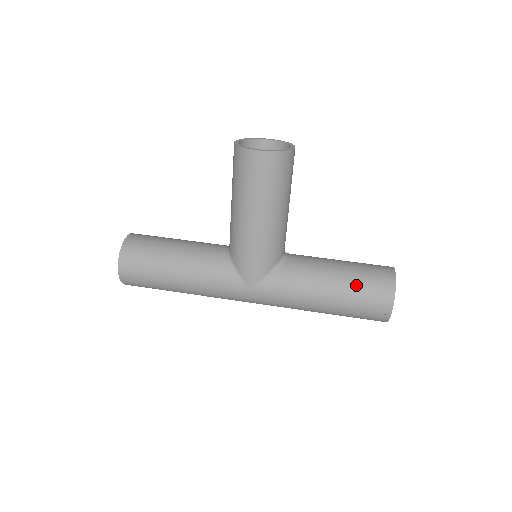
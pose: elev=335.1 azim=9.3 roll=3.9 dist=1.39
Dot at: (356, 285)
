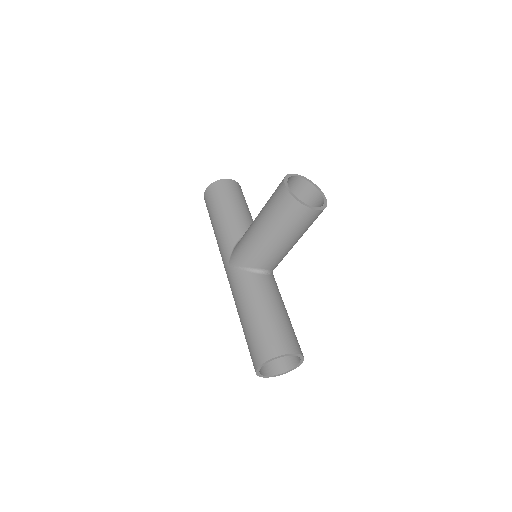
Dot at: (262, 328)
